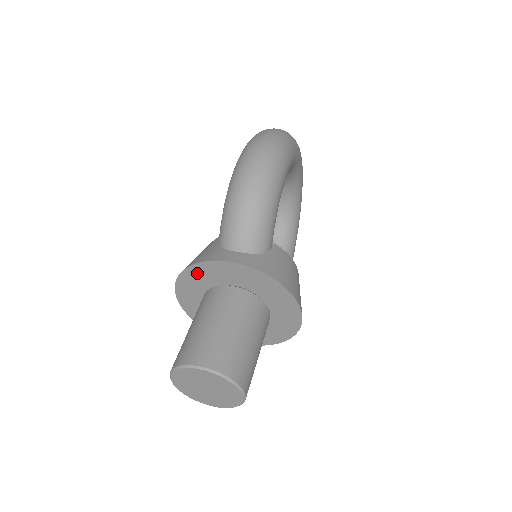
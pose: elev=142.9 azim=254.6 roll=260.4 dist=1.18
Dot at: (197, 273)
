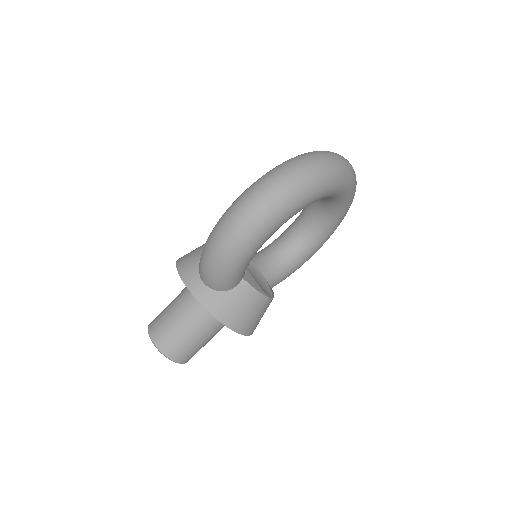
Dot at: occluded
